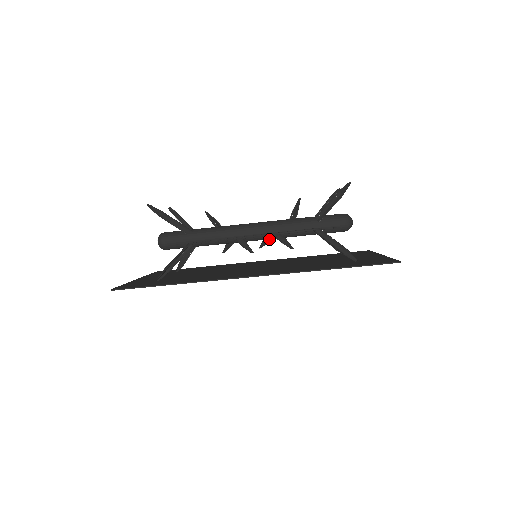
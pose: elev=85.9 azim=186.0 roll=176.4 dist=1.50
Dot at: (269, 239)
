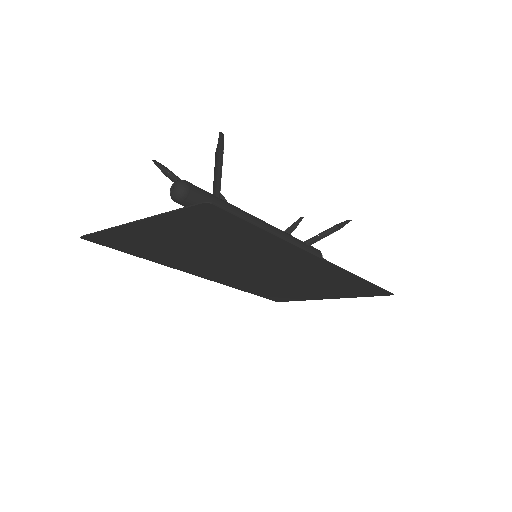
Dot at: occluded
